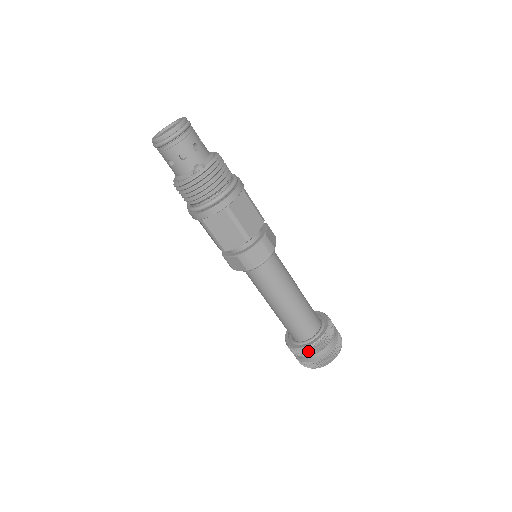
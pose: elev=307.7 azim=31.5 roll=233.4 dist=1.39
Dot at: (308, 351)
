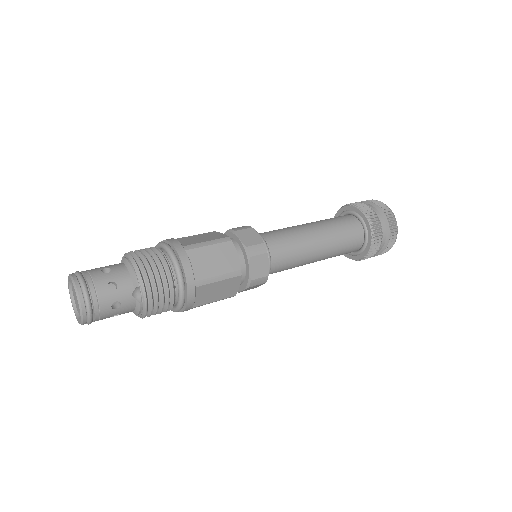
Dot at: (373, 251)
